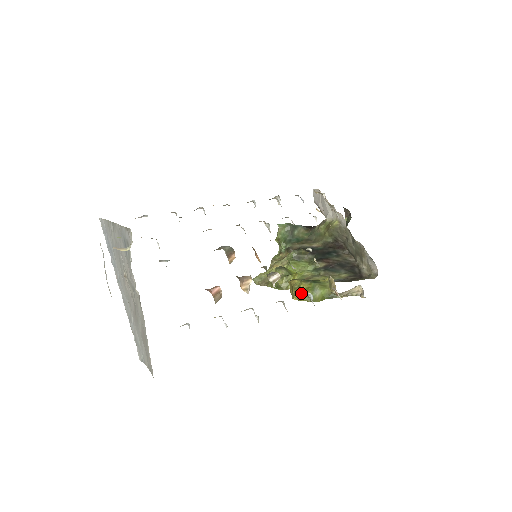
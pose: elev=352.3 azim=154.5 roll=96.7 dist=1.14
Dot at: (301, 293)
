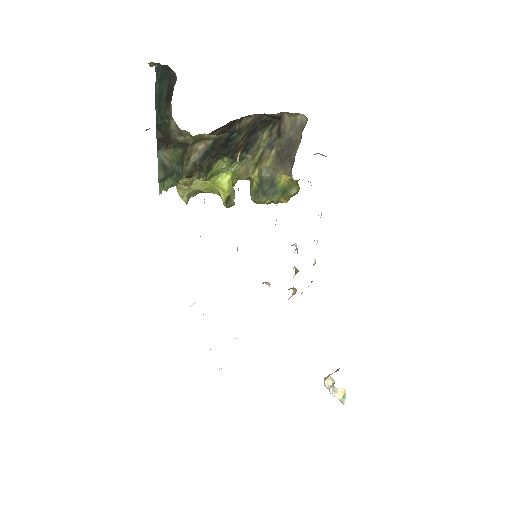
Dot at: occluded
